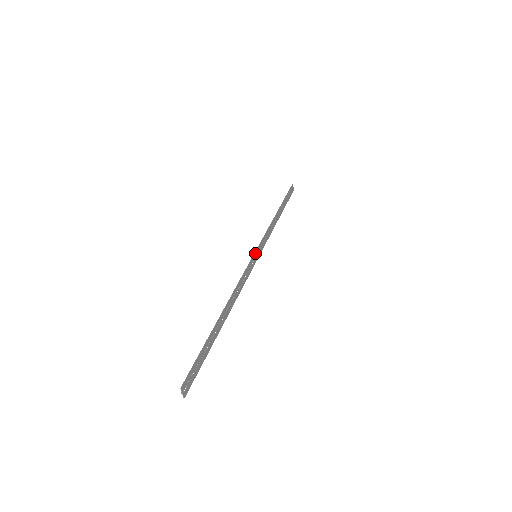
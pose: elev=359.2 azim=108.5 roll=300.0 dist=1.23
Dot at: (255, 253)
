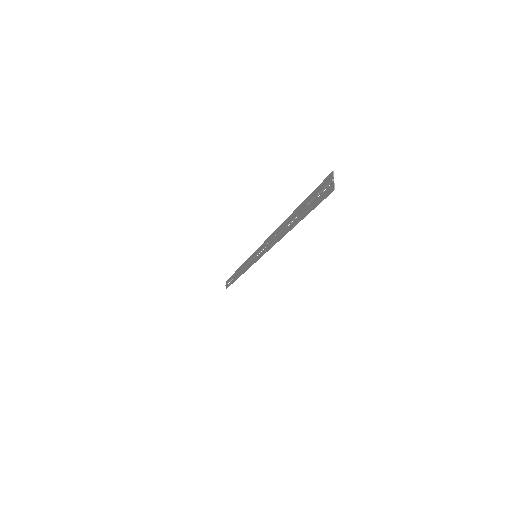
Dot at: (256, 251)
